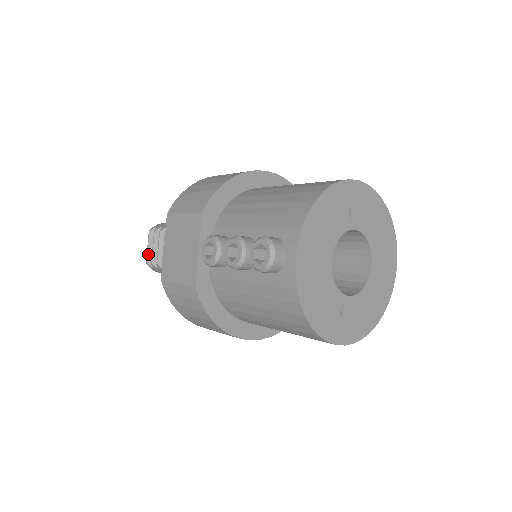
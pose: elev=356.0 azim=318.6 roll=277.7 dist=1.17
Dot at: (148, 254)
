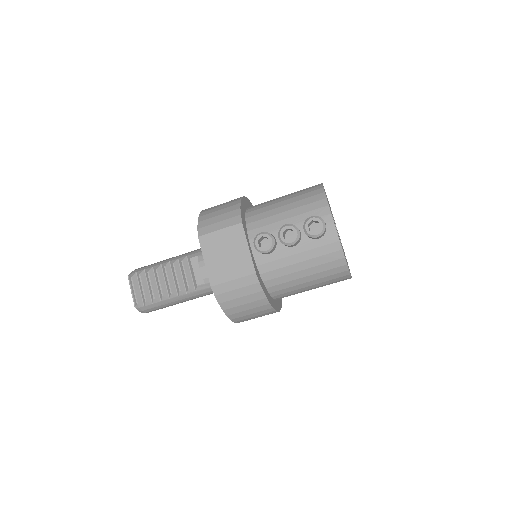
Dot at: (137, 296)
